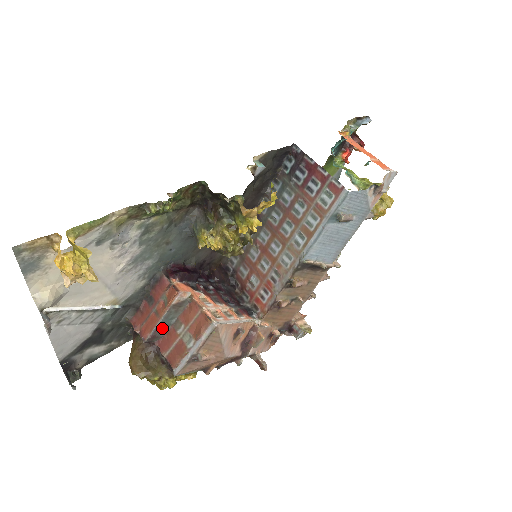
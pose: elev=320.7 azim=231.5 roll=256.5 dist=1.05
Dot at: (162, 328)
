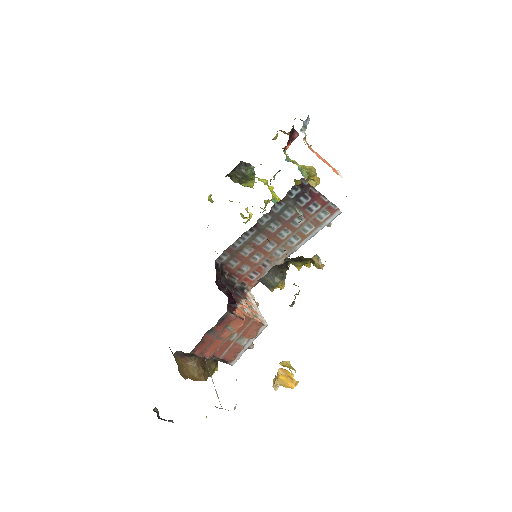
Dot at: (221, 344)
